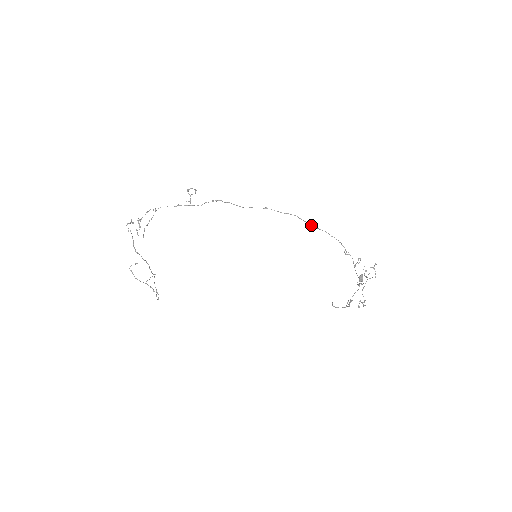
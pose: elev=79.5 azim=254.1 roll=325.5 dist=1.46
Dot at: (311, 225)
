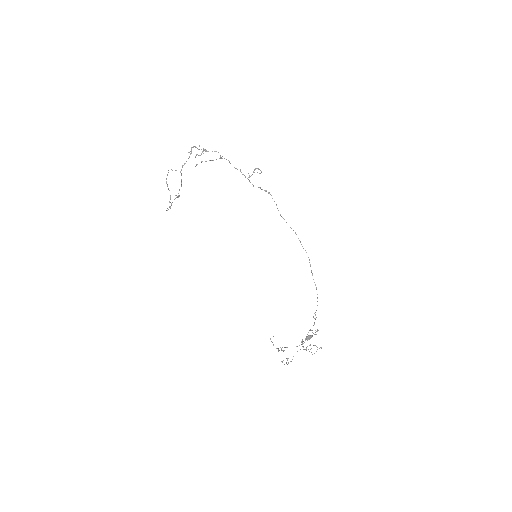
Dot at: (312, 274)
